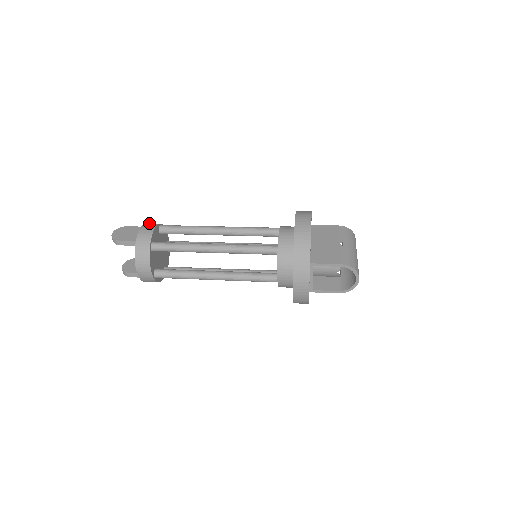
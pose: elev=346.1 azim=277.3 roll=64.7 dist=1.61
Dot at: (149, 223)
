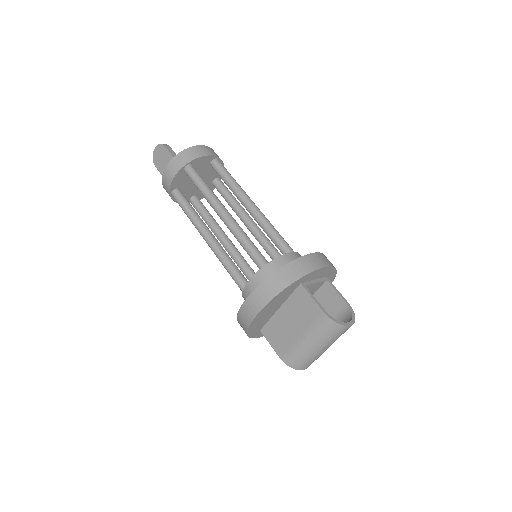
Dot at: (176, 159)
